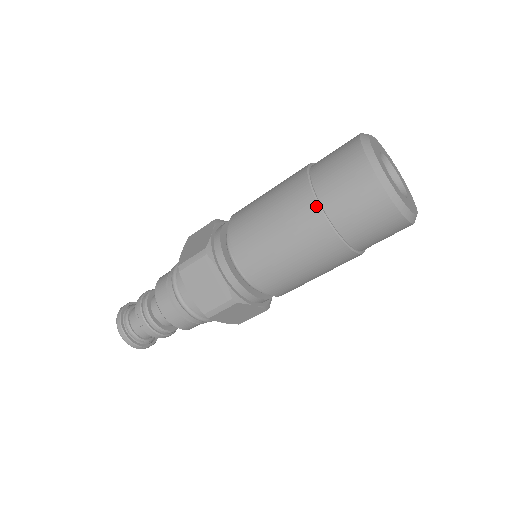
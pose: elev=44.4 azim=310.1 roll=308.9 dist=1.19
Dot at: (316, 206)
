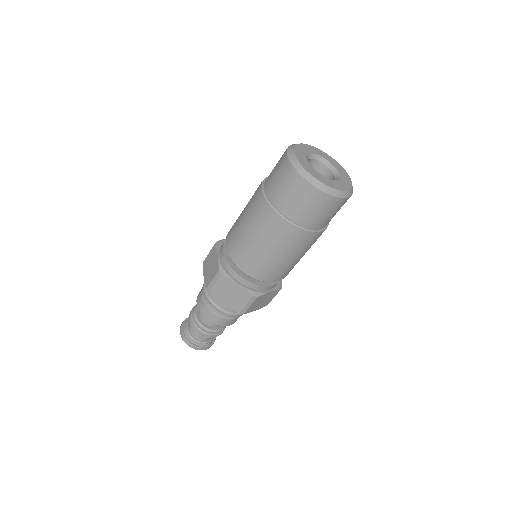
Dot at: (260, 187)
